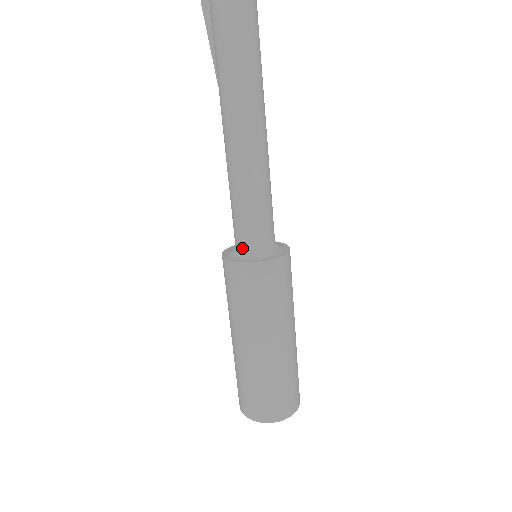
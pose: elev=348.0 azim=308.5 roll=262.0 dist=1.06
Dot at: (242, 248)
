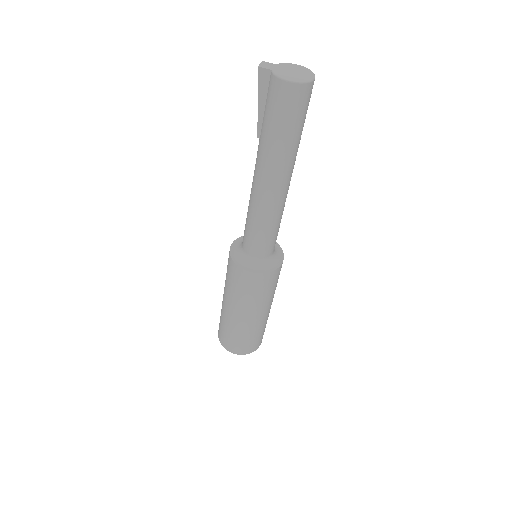
Dot at: (254, 259)
